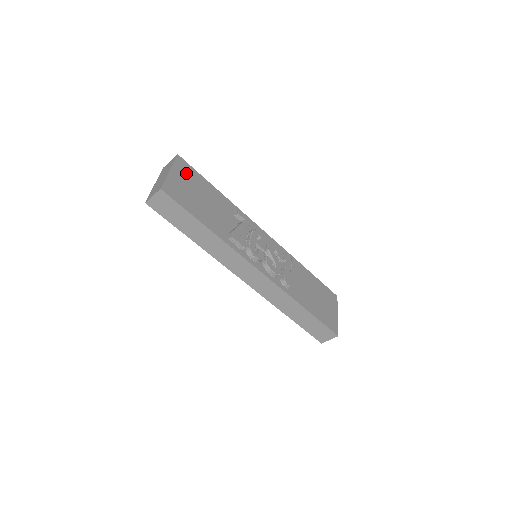
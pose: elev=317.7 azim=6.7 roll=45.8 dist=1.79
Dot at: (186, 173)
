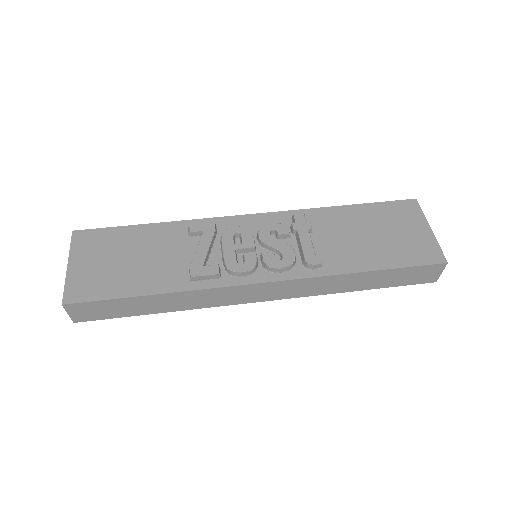
Dot at: (93, 245)
